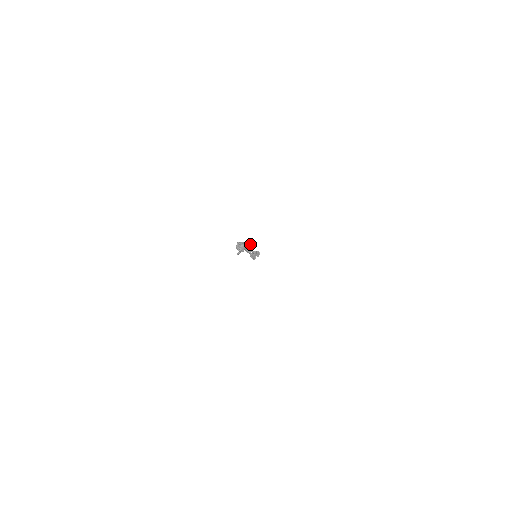
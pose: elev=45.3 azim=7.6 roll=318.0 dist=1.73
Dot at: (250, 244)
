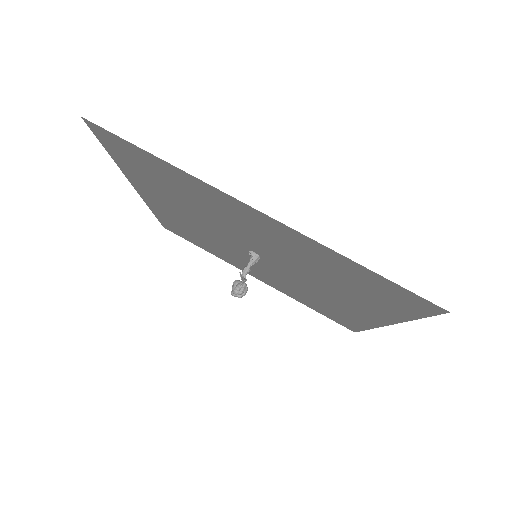
Dot at: occluded
